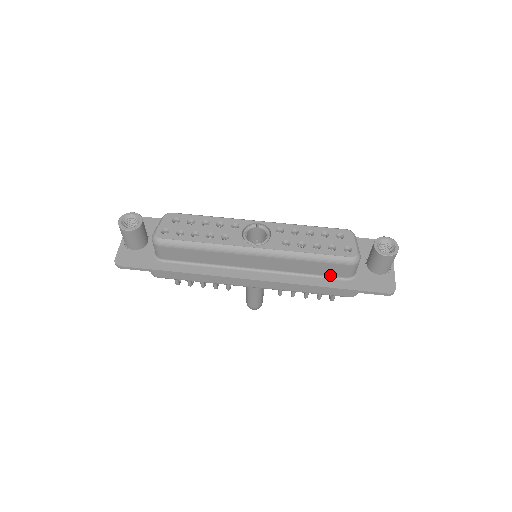
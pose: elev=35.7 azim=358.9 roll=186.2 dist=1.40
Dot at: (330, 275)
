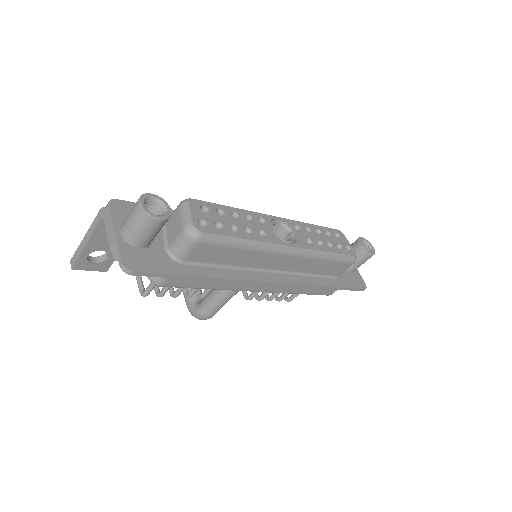
Dot at: (328, 274)
